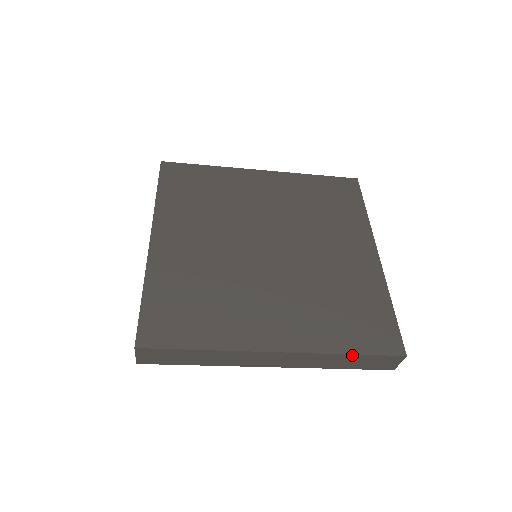
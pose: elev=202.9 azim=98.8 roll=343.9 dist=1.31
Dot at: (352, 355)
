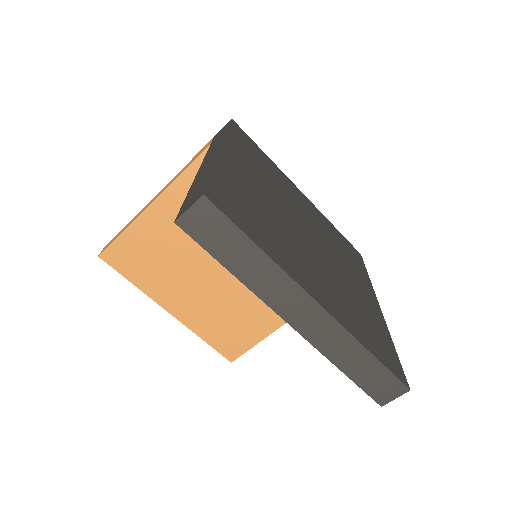
Dot at: (372, 356)
